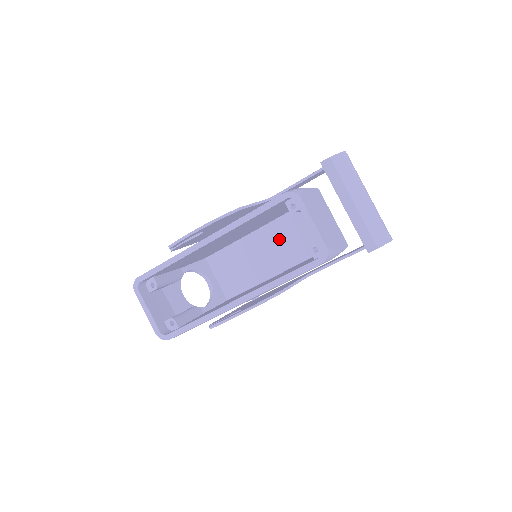
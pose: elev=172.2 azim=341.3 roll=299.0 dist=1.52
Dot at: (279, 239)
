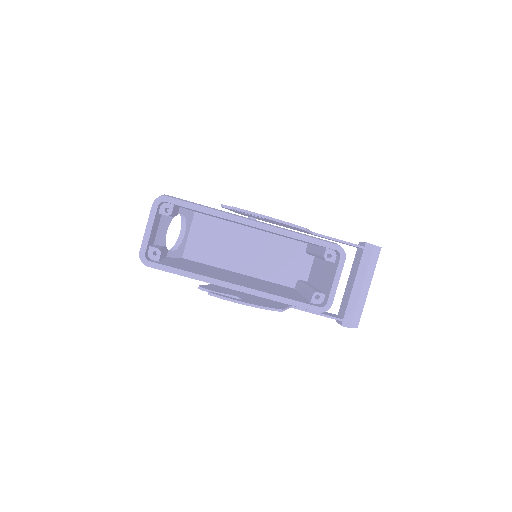
Dot at: (264, 250)
